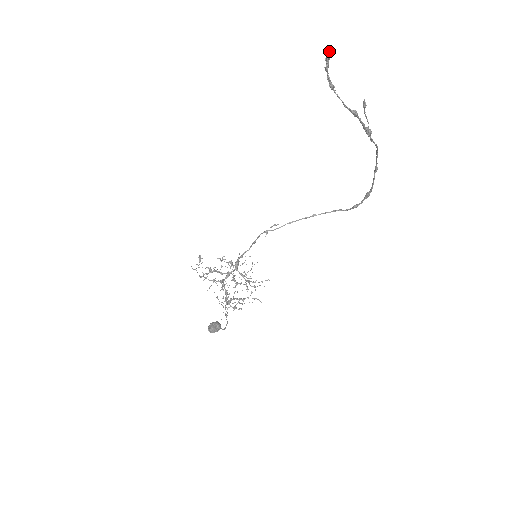
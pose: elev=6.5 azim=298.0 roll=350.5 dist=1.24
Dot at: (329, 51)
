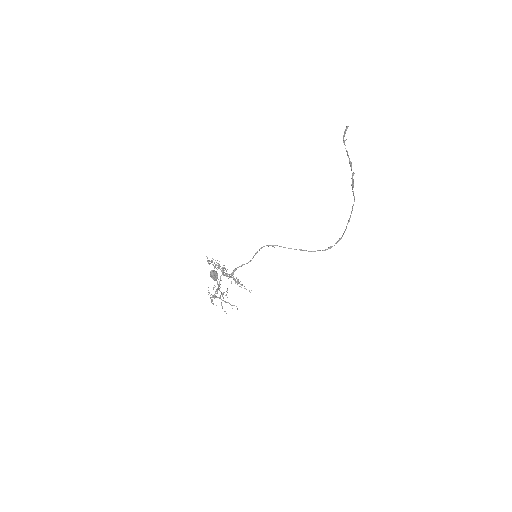
Dot at: occluded
